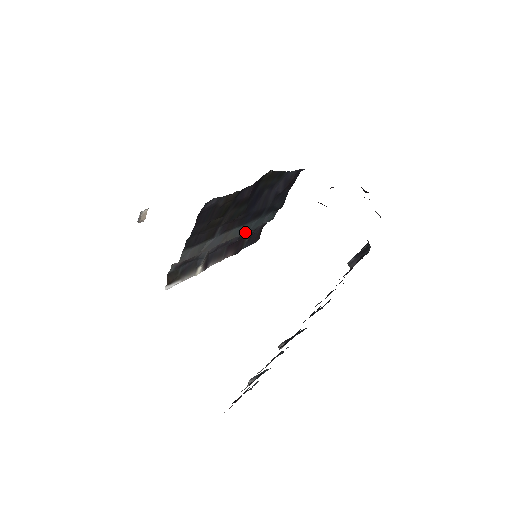
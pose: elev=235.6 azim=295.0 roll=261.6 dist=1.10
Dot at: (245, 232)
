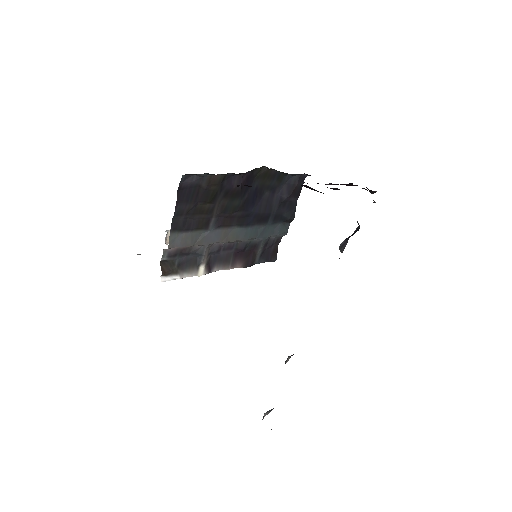
Dot at: (253, 240)
